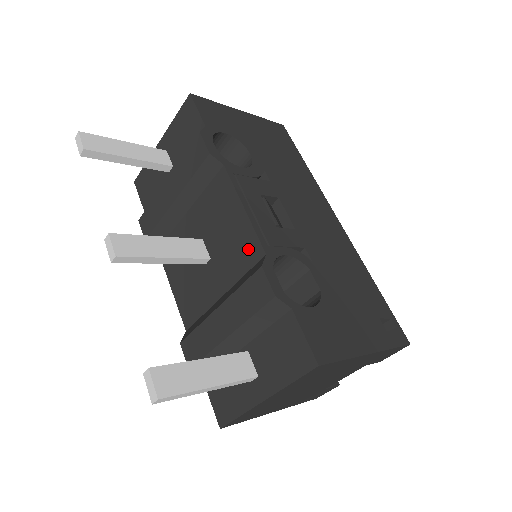
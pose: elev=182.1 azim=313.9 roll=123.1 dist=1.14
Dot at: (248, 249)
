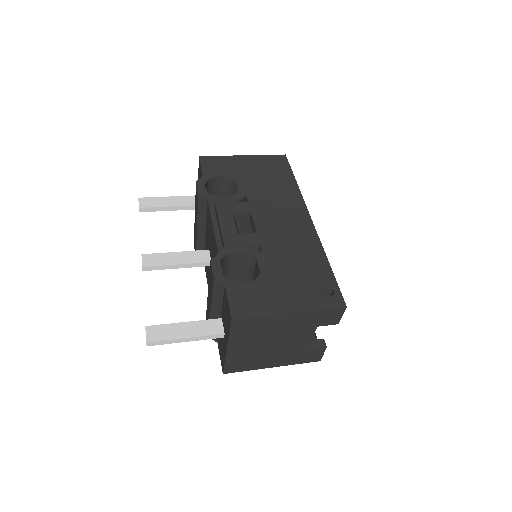
Dot at: (215, 251)
